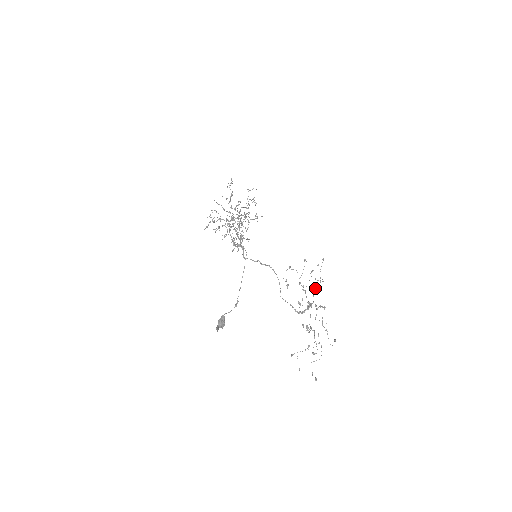
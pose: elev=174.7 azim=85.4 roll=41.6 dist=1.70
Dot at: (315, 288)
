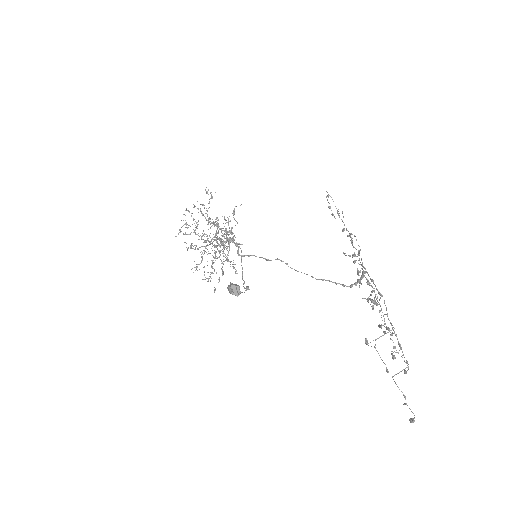
Dot at: (359, 260)
